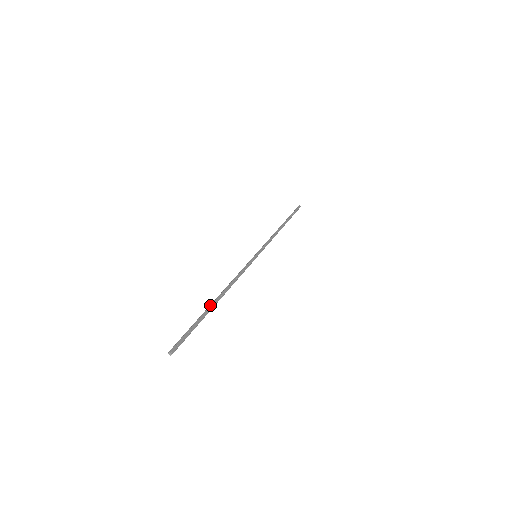
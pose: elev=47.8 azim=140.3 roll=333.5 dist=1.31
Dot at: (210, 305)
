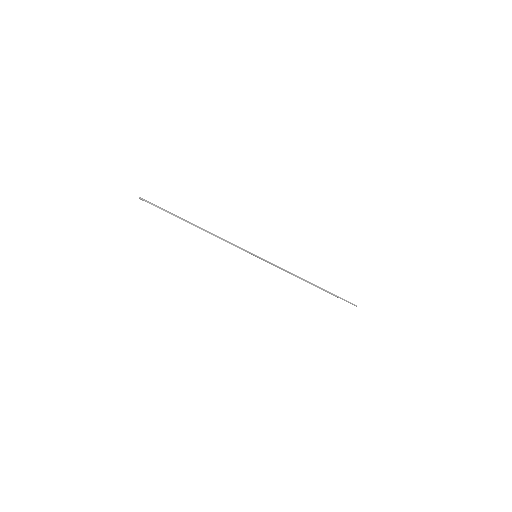
Dot at: (186, 220)
